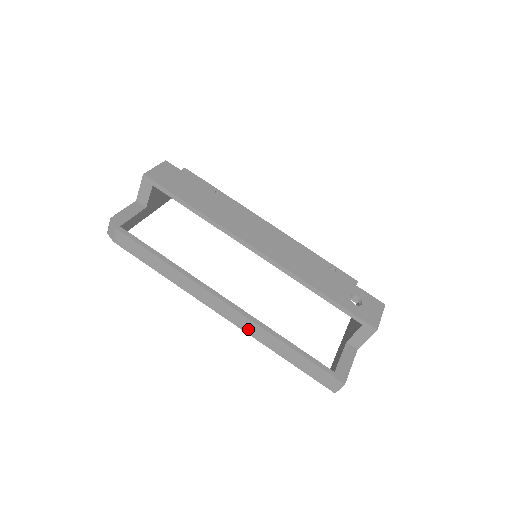
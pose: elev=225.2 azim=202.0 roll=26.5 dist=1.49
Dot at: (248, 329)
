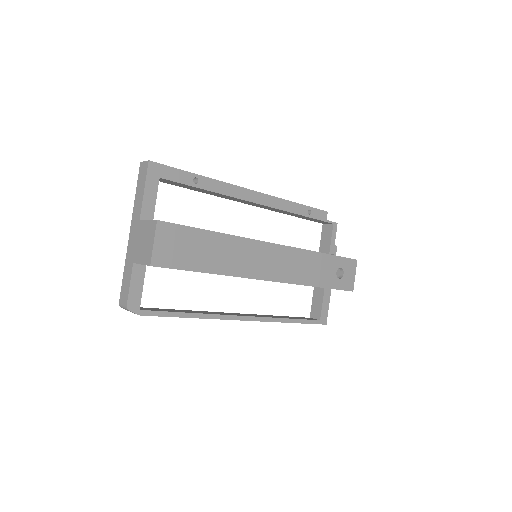
Dot at: occluded
